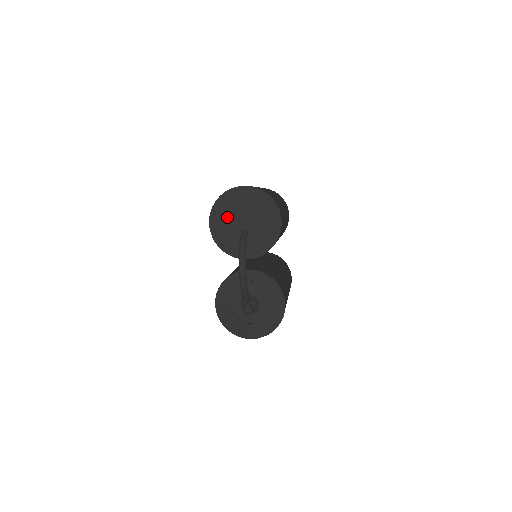
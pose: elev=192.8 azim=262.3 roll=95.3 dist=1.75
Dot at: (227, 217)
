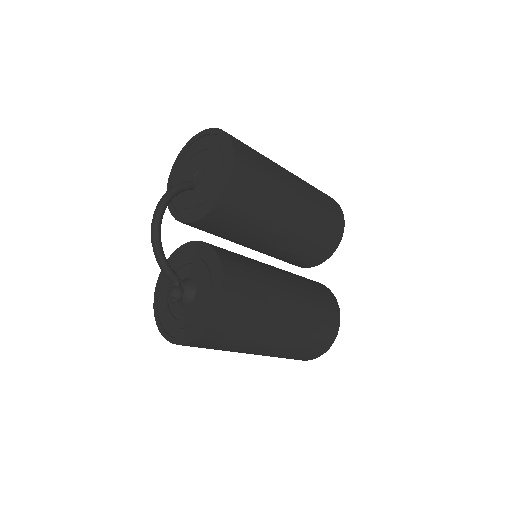
Dot at: (185, 172)
